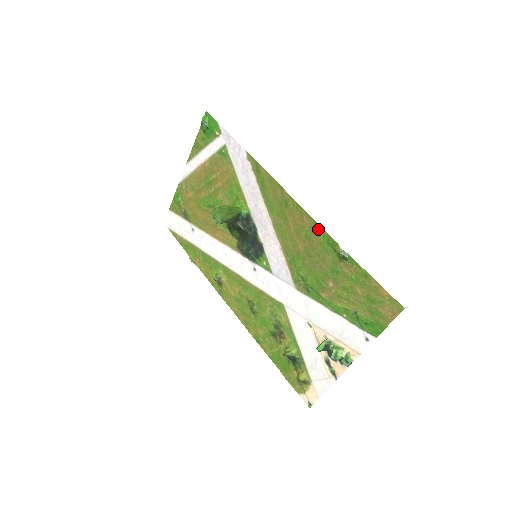
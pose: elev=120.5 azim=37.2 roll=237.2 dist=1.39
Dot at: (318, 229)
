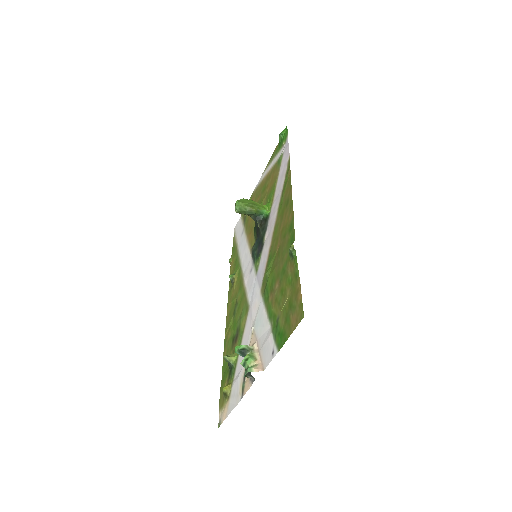
Dot at: (292, 226)
